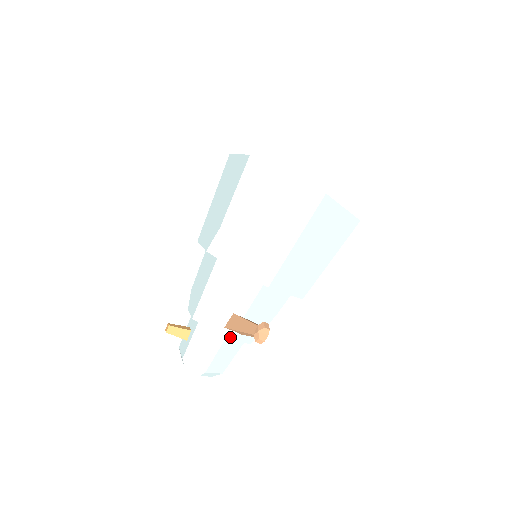
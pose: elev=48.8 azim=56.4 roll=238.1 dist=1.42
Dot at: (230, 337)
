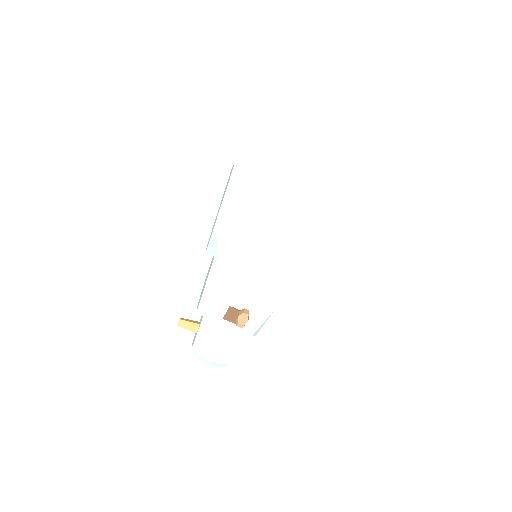
Dot at: (228, 328)
